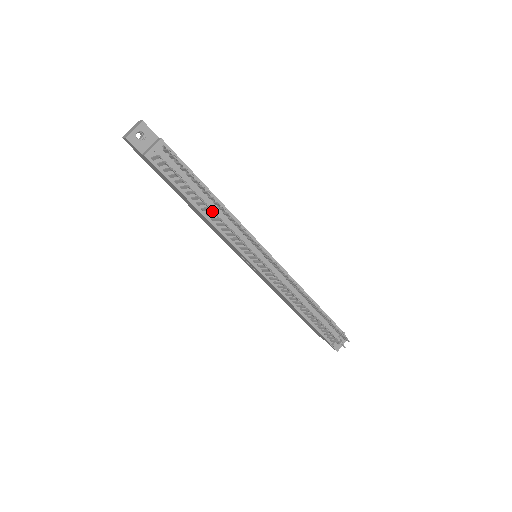
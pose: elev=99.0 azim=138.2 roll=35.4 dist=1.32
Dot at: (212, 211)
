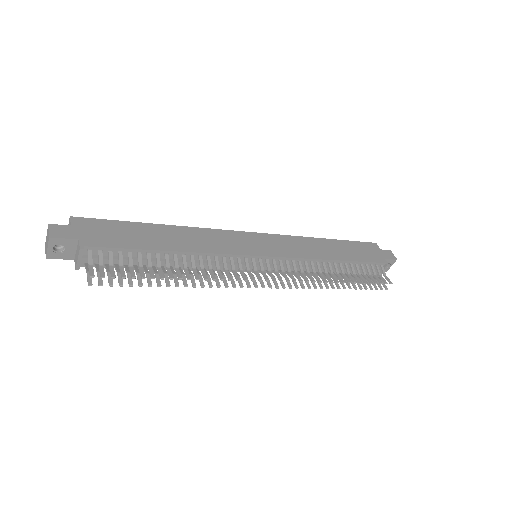
Dot at: occluded
